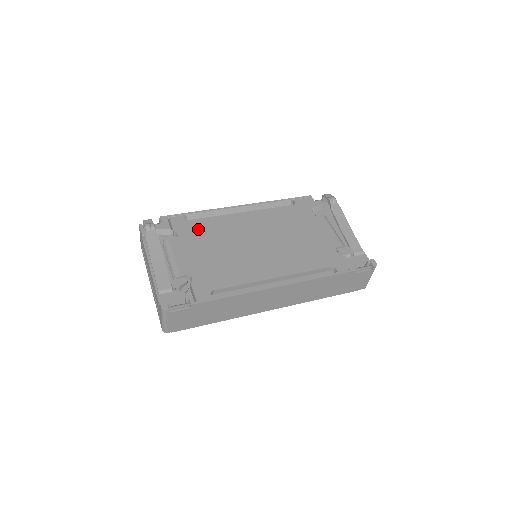
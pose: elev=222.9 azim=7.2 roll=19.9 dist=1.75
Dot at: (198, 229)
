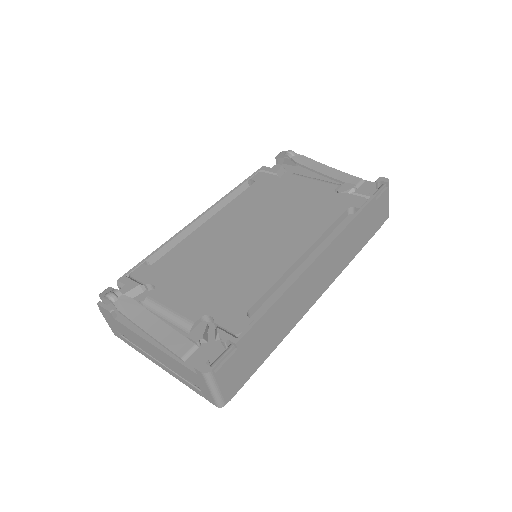
Dot at: (172, 265)
